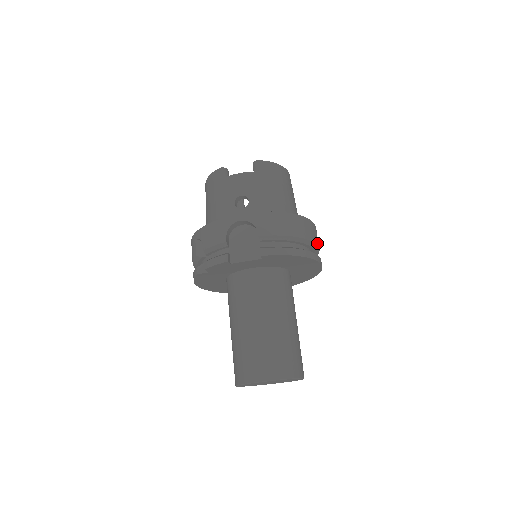
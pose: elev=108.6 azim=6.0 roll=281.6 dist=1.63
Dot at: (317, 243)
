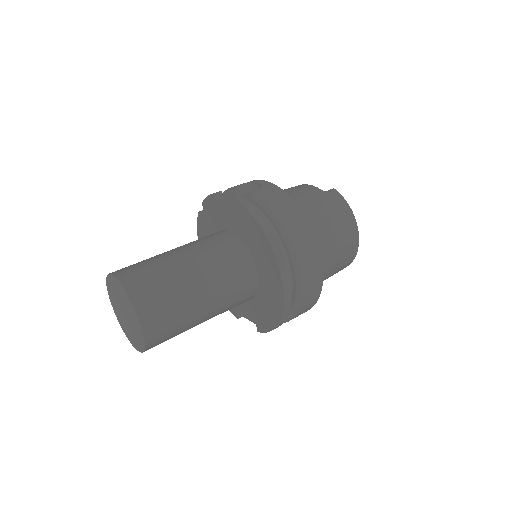
Dot at: (301, 264)
